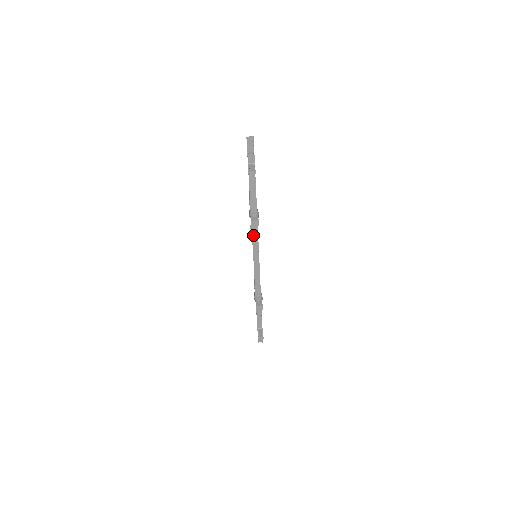
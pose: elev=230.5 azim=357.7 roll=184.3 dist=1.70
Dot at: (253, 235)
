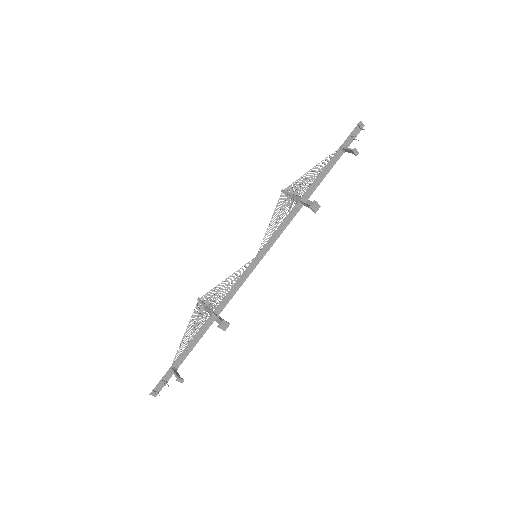
Dot at: (281, 226)
